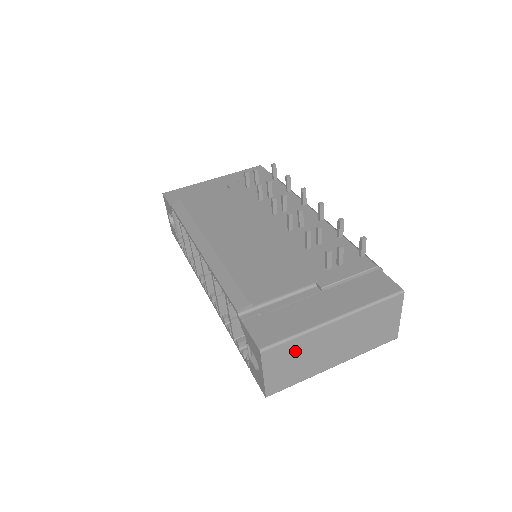
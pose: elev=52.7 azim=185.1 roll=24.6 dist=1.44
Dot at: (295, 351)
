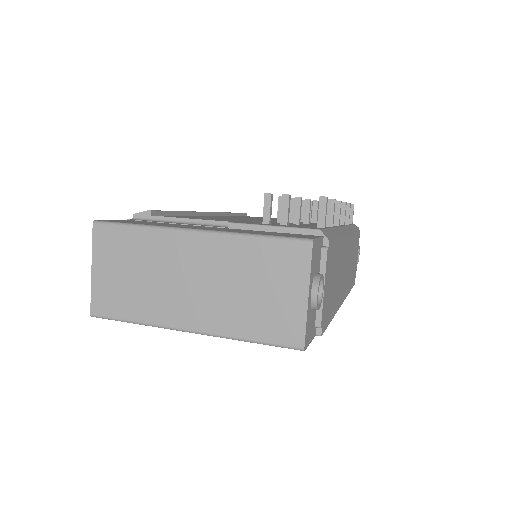
Dot at: (134, 253)
